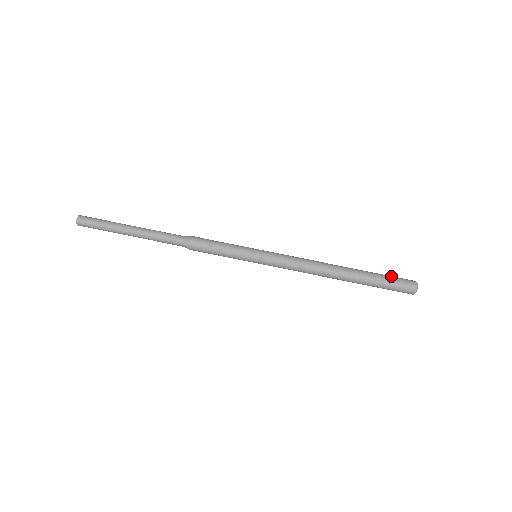
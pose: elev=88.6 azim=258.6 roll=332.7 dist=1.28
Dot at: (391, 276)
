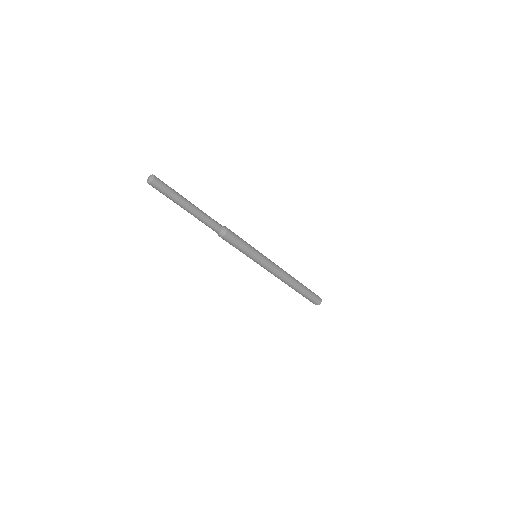
Dot at: occluded
